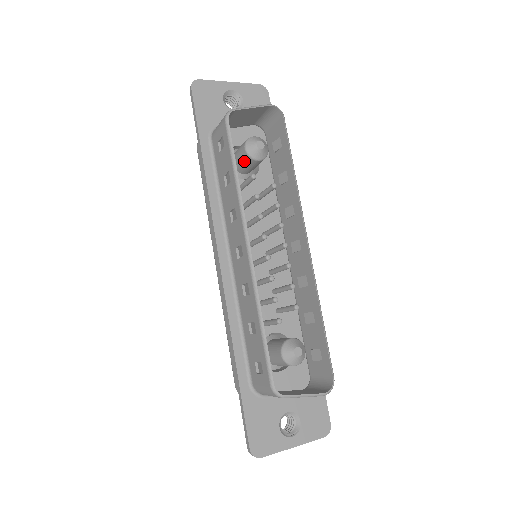
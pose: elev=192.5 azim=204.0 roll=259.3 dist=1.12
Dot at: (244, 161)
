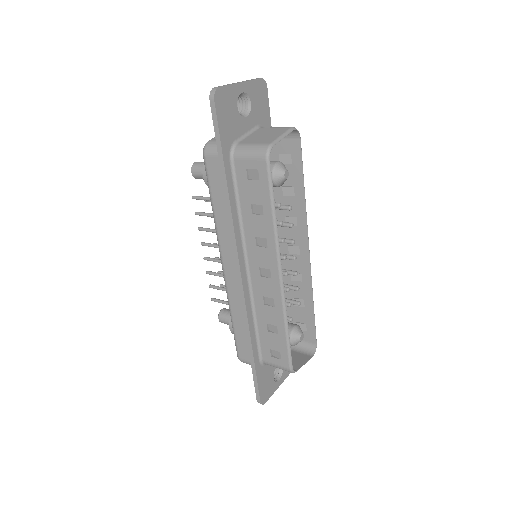
Dot at: occluded
